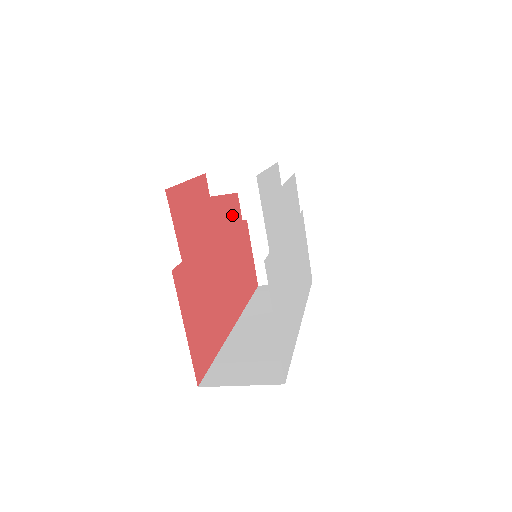
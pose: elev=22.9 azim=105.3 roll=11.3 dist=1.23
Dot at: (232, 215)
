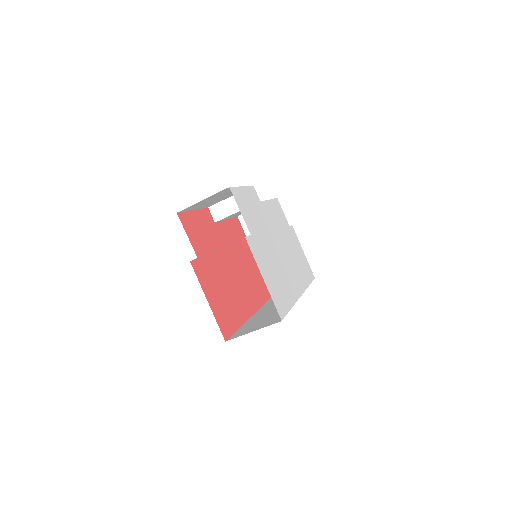
Dot at: (238, 238)
